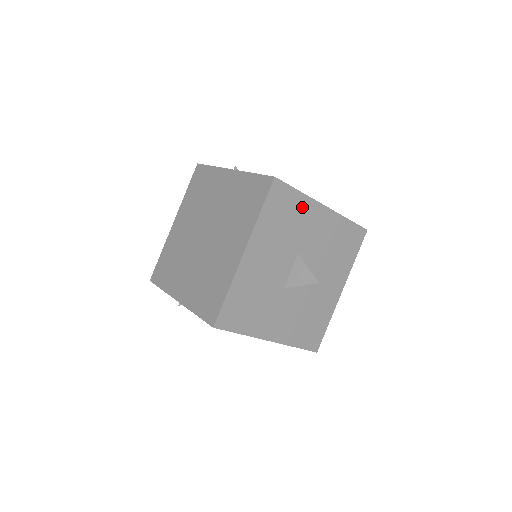
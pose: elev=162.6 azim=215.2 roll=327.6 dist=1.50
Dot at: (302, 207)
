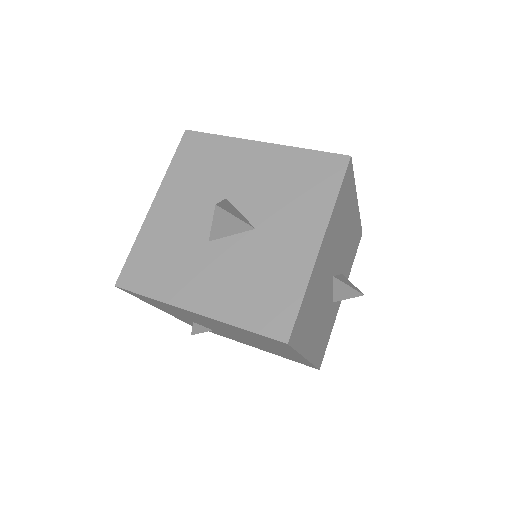
Dot at: (225, 150)
